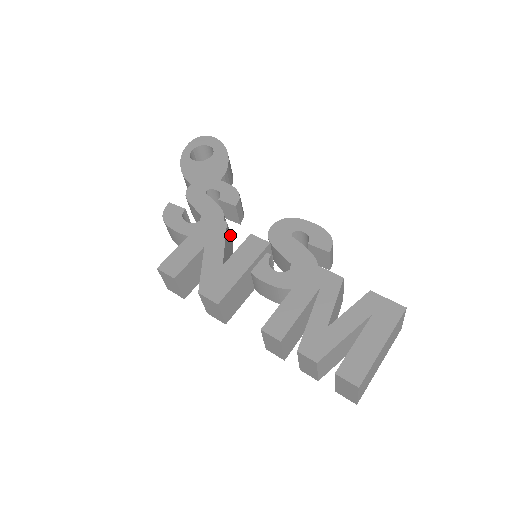
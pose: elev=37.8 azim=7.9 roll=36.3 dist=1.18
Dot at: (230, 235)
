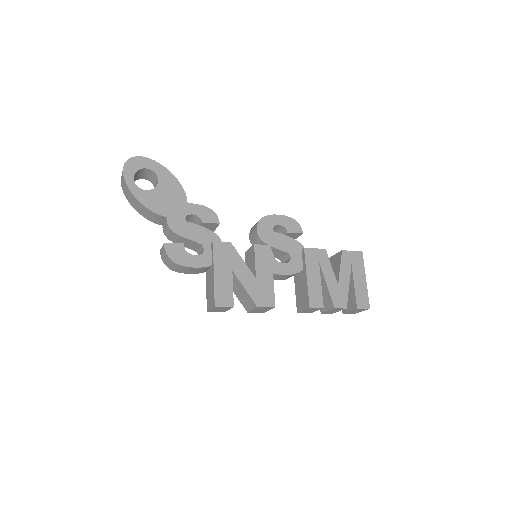
Dot at: occluded
